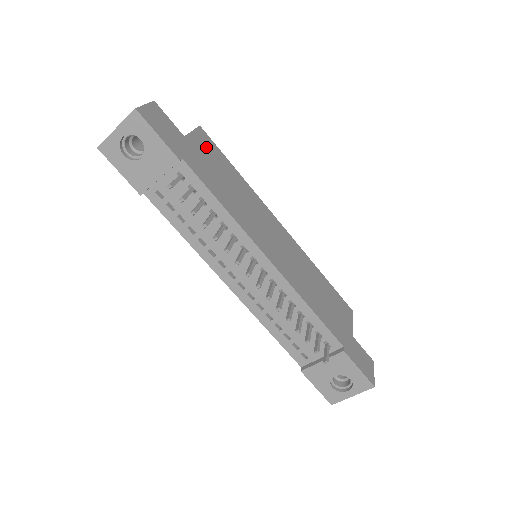
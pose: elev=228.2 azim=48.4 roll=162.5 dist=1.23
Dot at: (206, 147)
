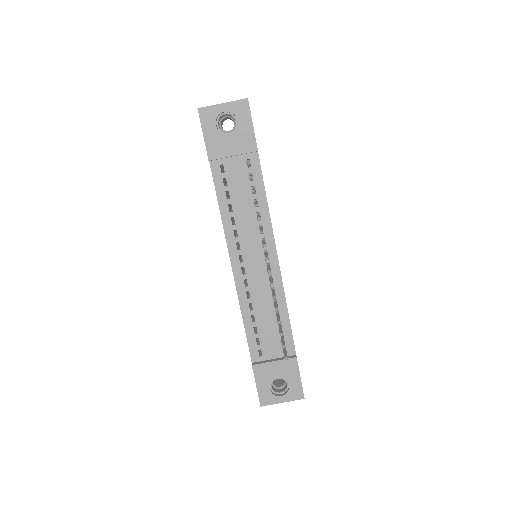
Dot at: occluded
